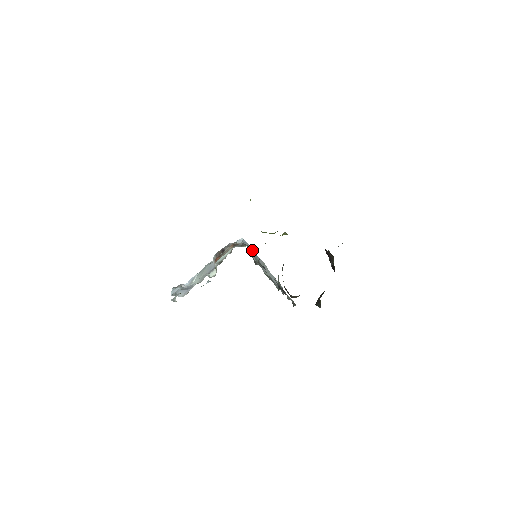
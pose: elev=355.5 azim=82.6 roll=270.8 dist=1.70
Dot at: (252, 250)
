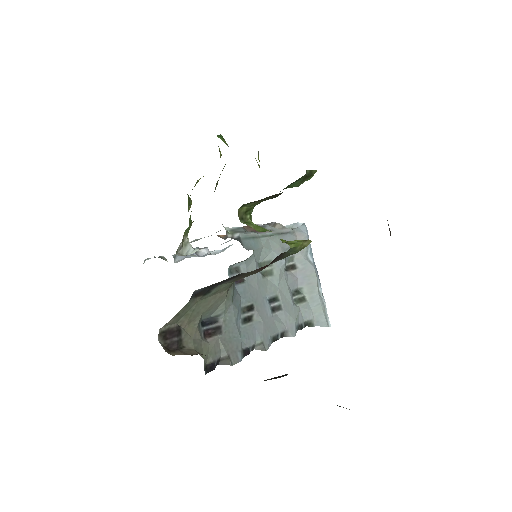
Dot at: occluded
